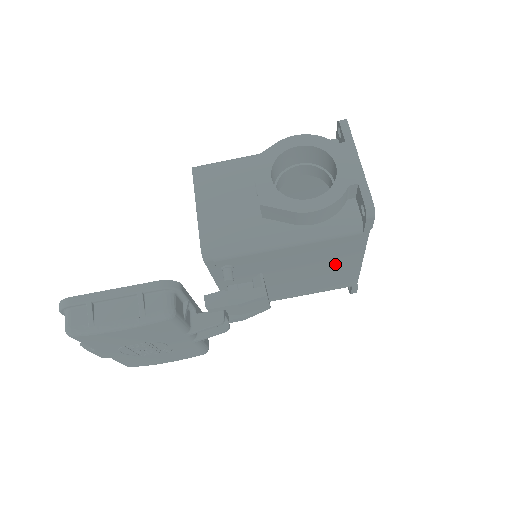
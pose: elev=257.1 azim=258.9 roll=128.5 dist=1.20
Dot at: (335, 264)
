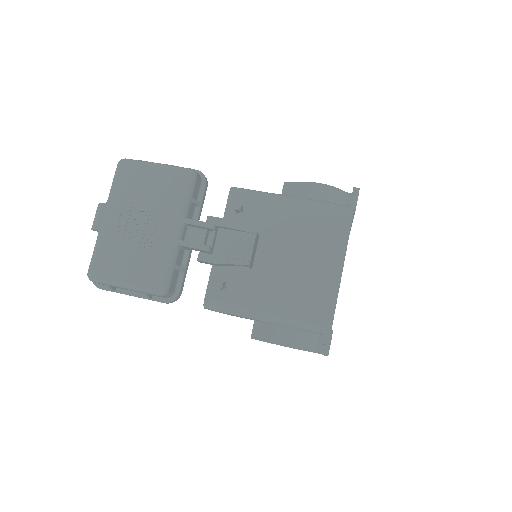
Dot at: (319, 258)
